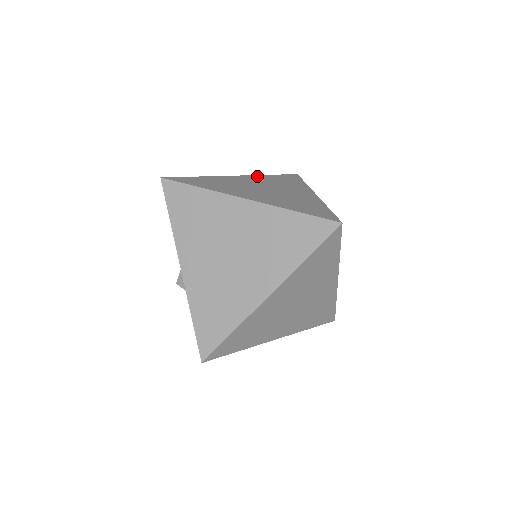
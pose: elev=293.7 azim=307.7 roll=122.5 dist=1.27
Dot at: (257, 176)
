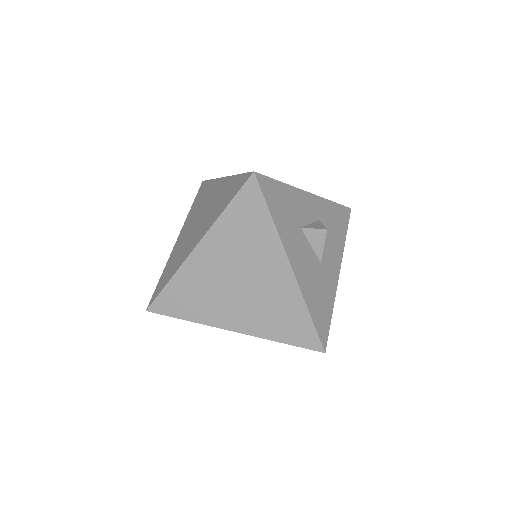
Dot at: occluded
